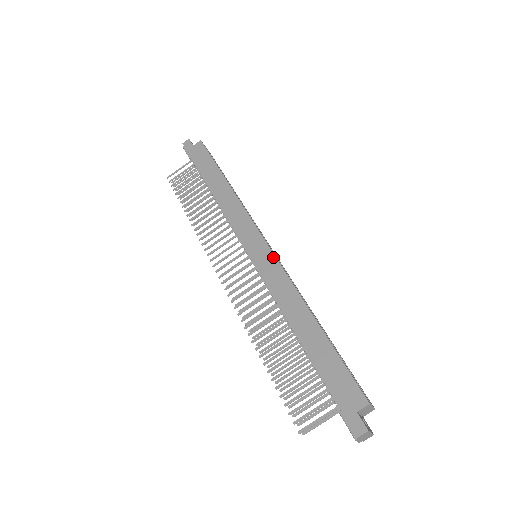
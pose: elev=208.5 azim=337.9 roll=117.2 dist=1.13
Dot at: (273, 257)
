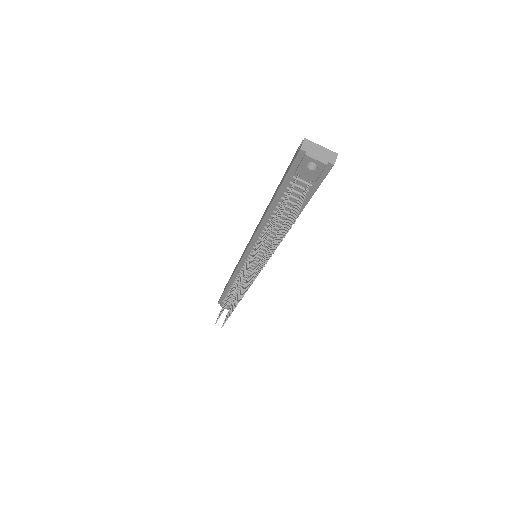
Dot at: occluded
